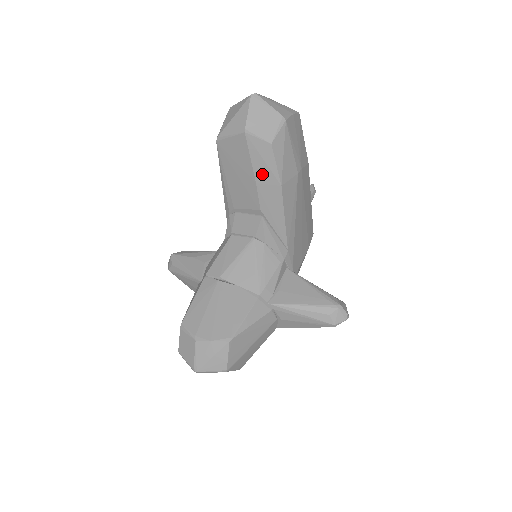
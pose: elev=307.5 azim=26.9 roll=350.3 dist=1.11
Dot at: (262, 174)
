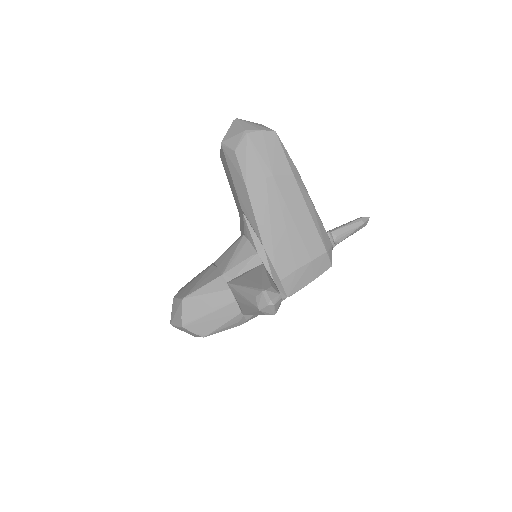
Dot at: (235, 177)
